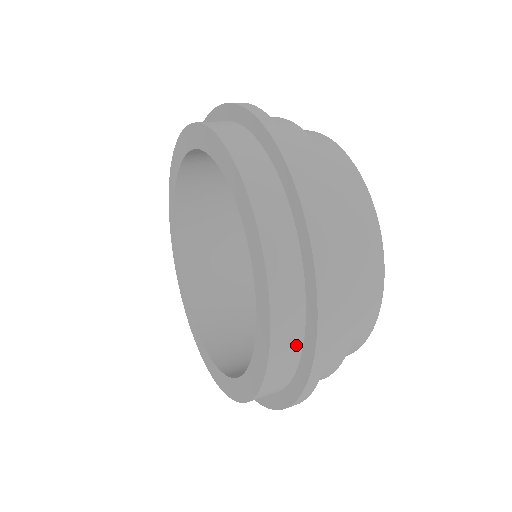
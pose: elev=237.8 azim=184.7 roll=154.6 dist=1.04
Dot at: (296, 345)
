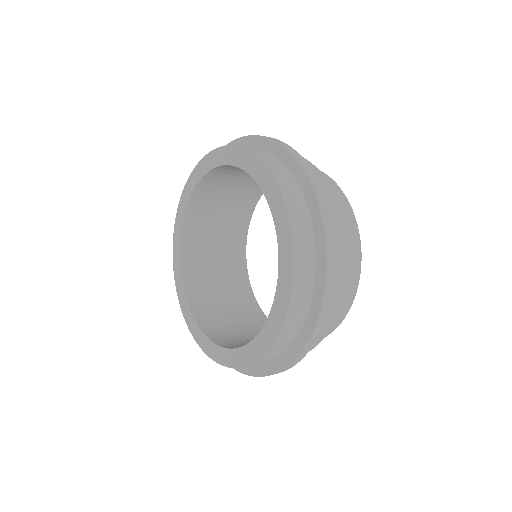
Dot at: (307, 297)
